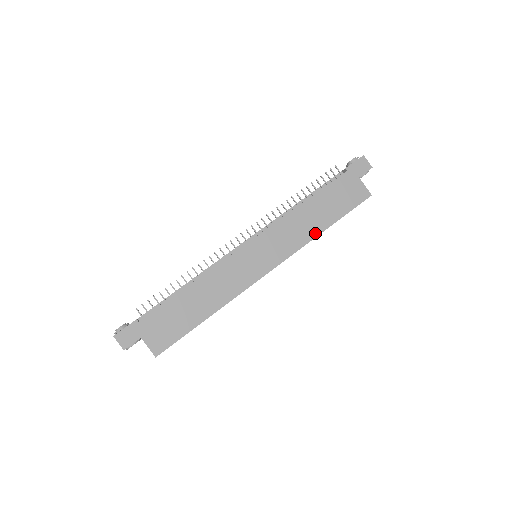
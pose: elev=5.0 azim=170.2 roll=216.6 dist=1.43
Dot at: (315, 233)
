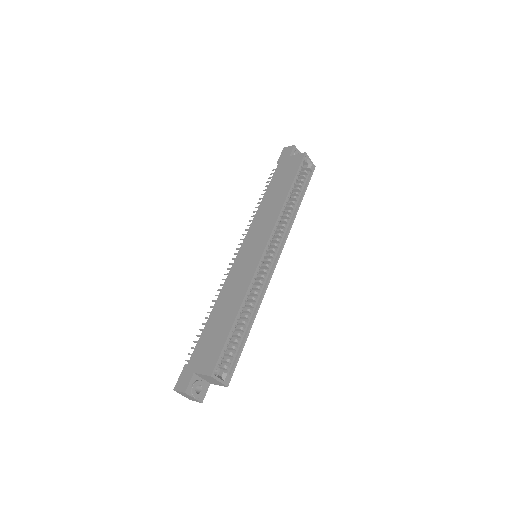
Dot at: (282, 203)
